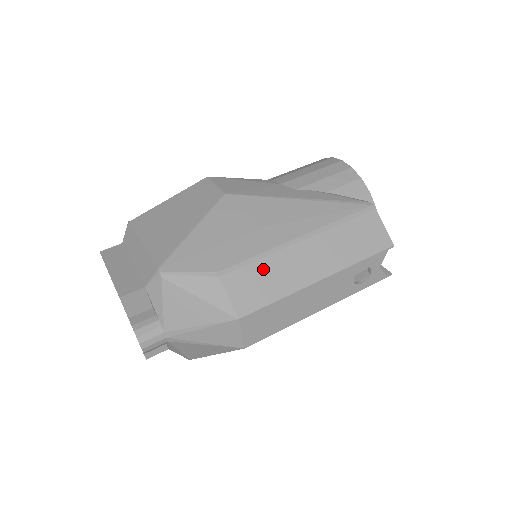
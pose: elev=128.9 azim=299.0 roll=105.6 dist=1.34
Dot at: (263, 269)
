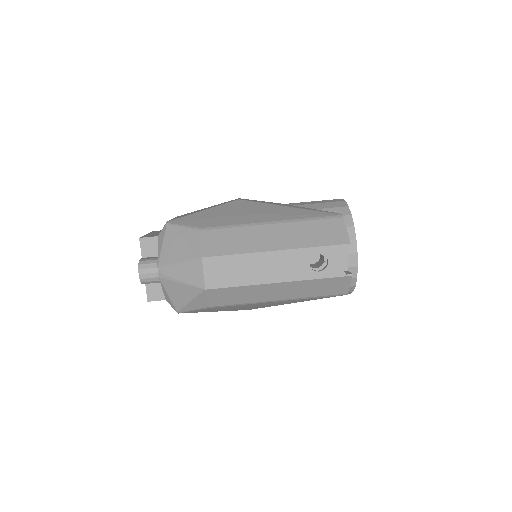
Dot at: (234, 233)
